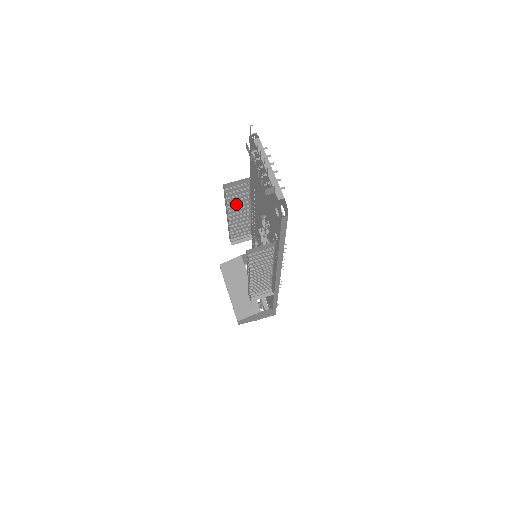
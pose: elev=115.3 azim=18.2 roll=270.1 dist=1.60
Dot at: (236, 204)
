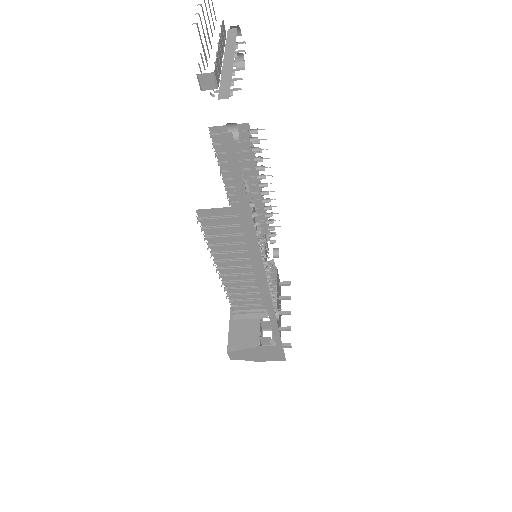
Dot at: occluded
